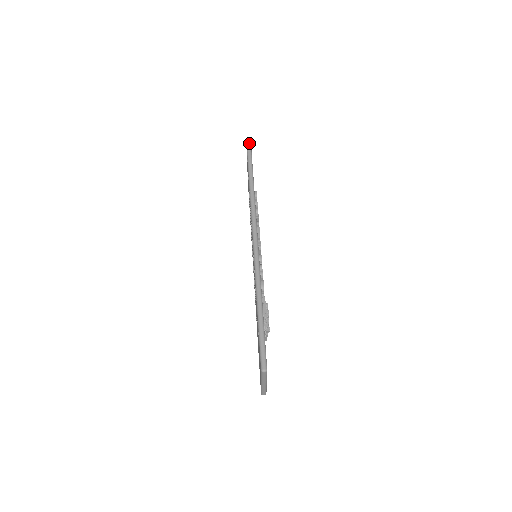
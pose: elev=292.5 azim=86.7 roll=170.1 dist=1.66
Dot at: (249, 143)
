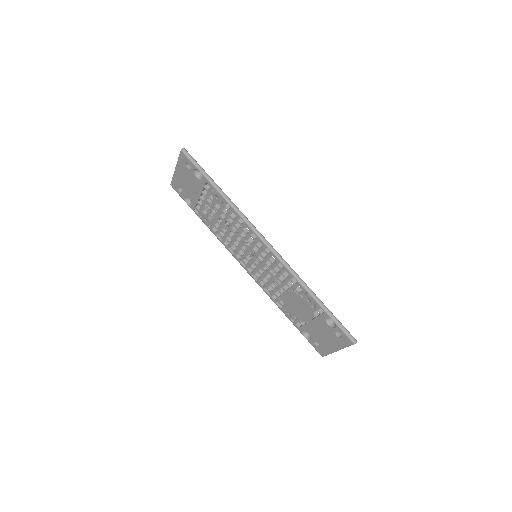
Dot at: (186, 152)
